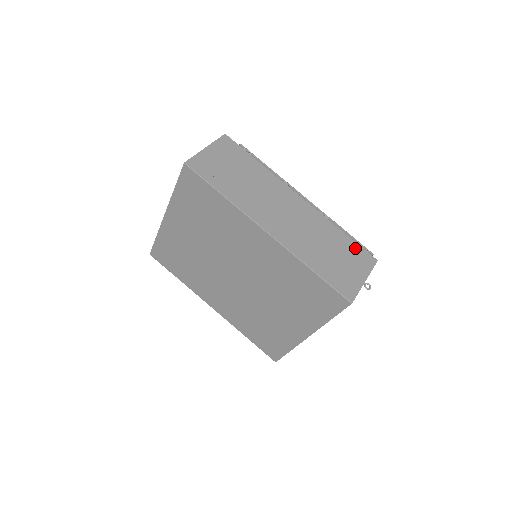
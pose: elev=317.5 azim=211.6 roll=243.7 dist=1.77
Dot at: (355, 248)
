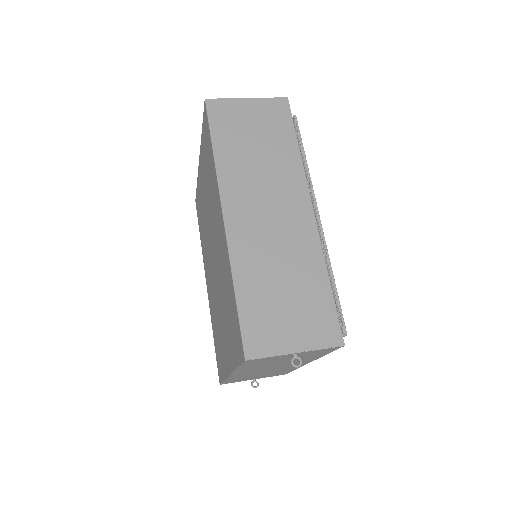
Dot at: (326, 309)
